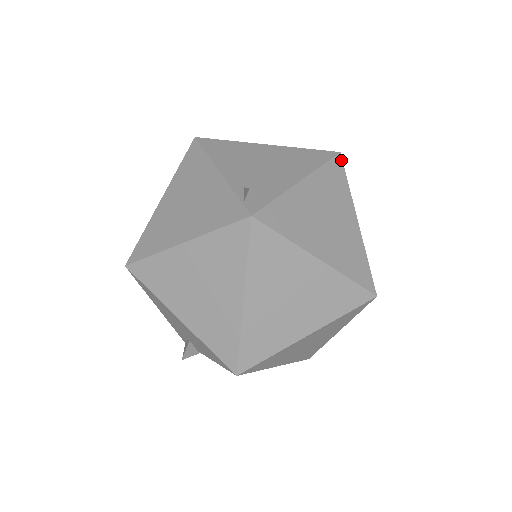
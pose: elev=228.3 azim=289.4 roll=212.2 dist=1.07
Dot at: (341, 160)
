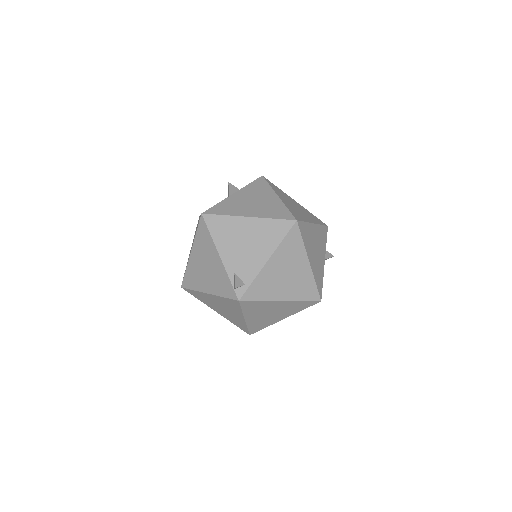
Dot at: (297, 226)
